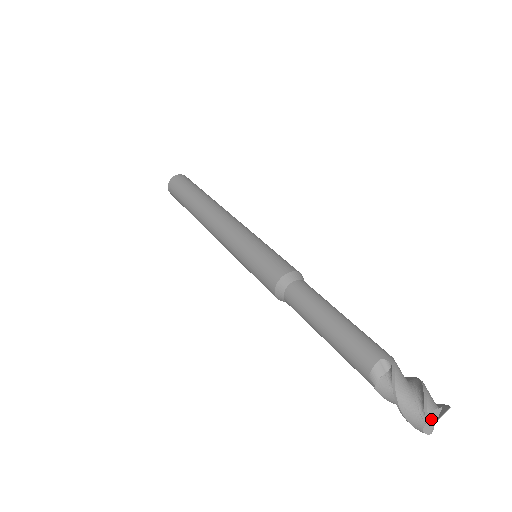
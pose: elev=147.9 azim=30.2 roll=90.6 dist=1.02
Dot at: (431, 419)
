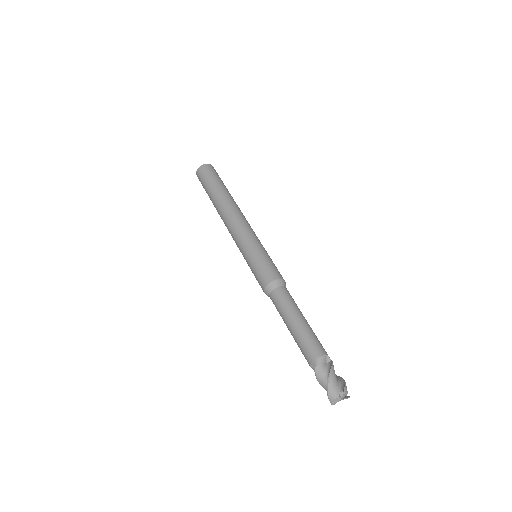
Dot at: (344, 395)
